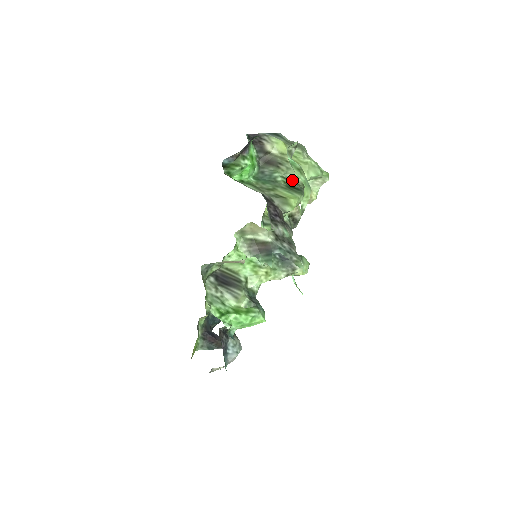
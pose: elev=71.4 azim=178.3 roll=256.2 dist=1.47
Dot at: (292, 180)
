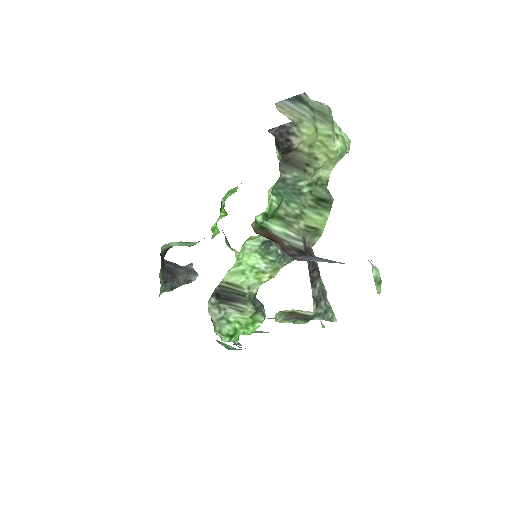
Dot at: (317, 181)
